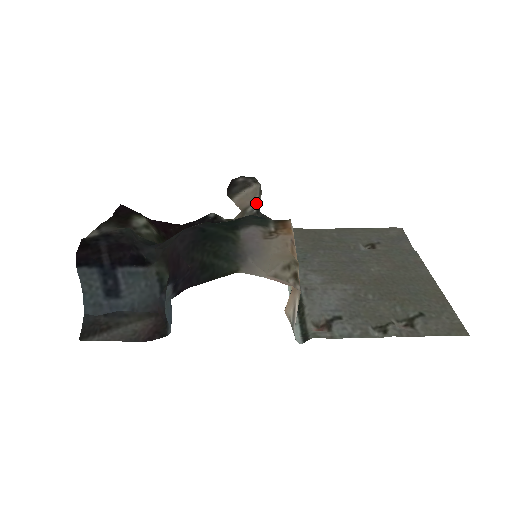
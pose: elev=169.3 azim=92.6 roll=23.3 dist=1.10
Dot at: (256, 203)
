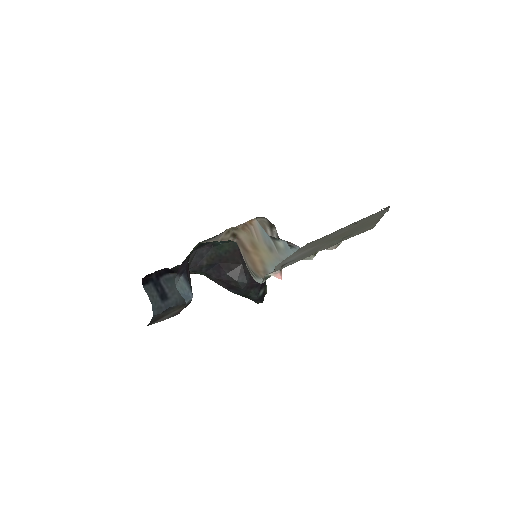
Dot at: (272, 233)
